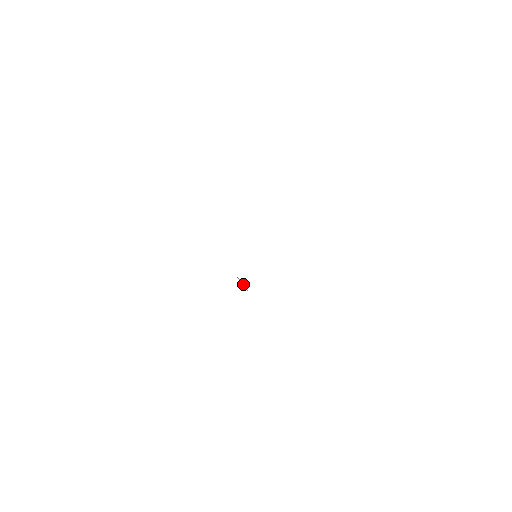
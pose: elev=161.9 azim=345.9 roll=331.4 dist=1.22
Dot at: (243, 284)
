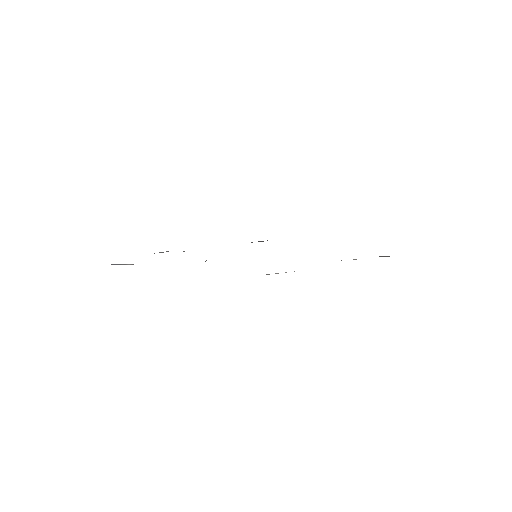
Dot at: (205, 261)
